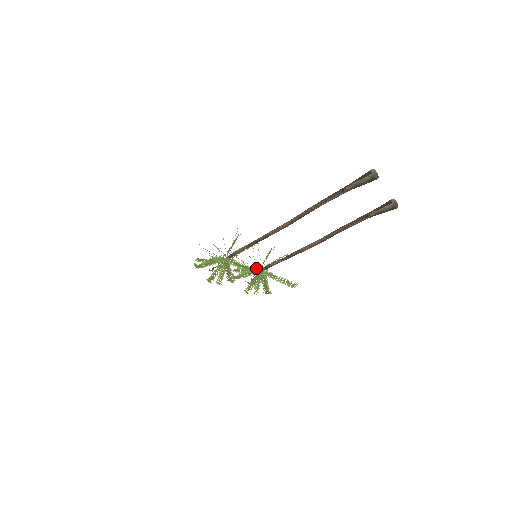
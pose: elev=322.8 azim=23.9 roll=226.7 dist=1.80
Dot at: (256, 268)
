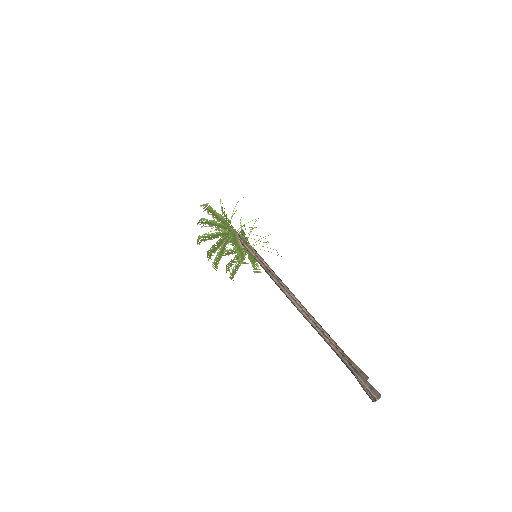
Dot at: occluded
